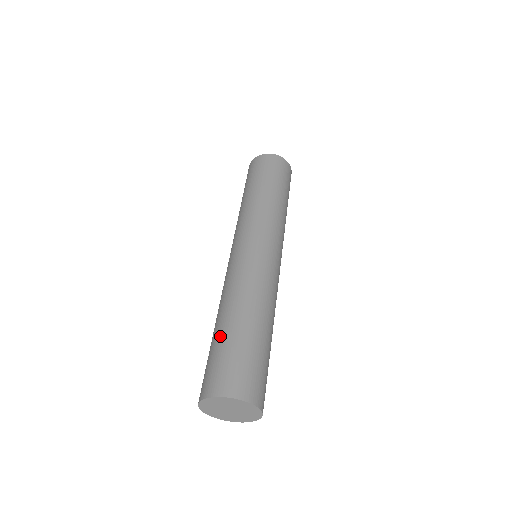
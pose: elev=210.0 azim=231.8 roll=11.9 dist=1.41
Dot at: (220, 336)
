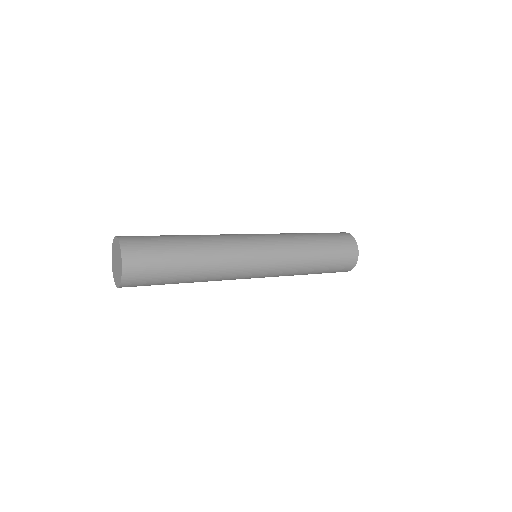
Dot at: occluded
